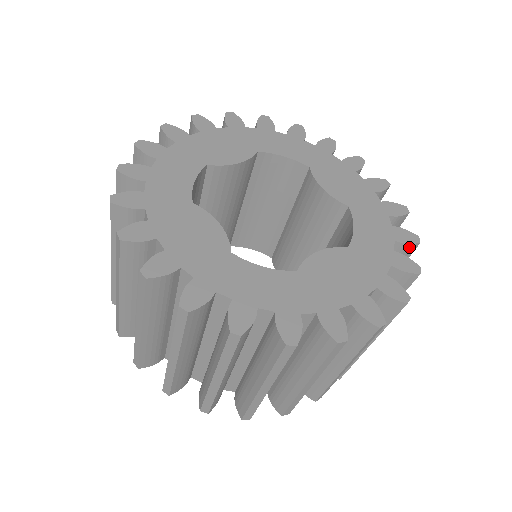
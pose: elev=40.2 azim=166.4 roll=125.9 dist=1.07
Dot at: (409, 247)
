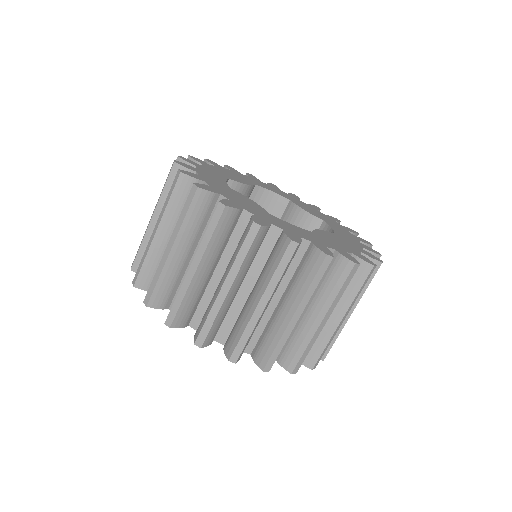
Dot at: occluded
